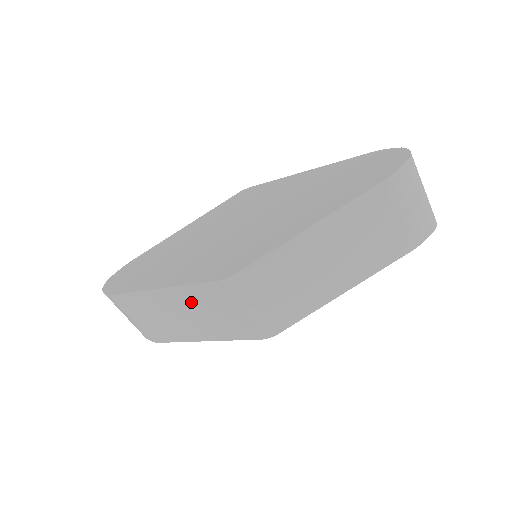
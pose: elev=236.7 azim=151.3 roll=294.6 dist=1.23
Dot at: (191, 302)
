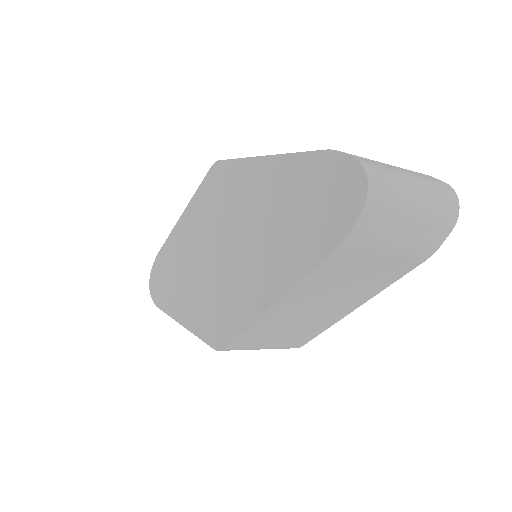
Dot at: occluded
